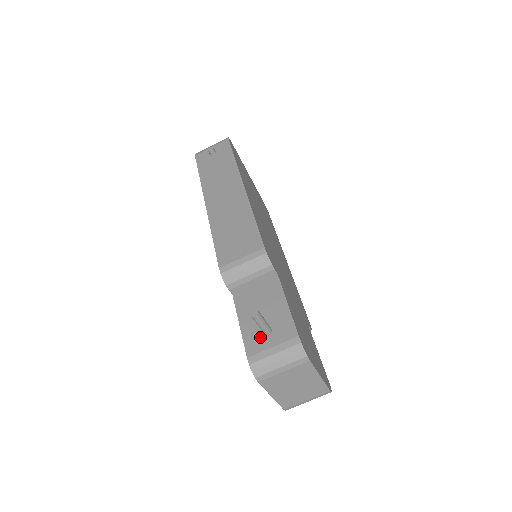
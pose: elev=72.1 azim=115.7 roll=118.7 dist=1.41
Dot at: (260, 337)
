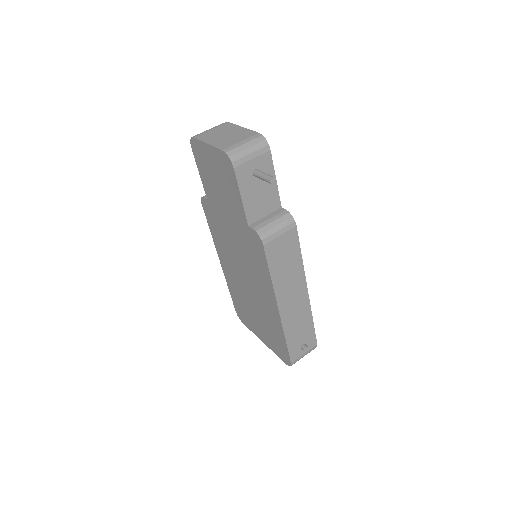
Dot at: occluded
